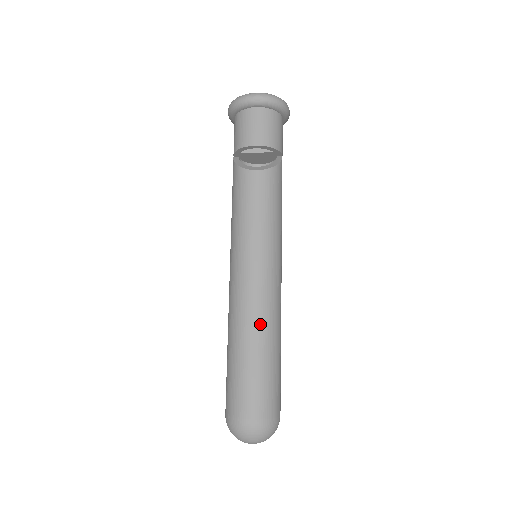
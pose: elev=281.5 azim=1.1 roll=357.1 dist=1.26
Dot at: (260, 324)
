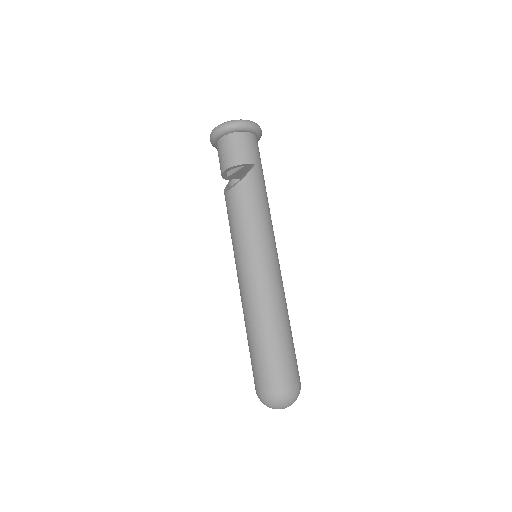
Dot at: (253, 314)
